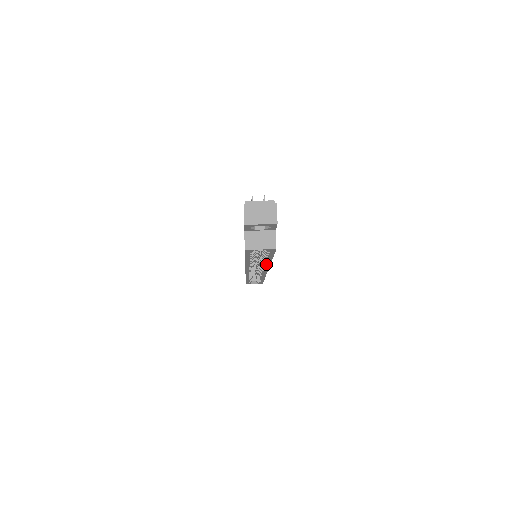
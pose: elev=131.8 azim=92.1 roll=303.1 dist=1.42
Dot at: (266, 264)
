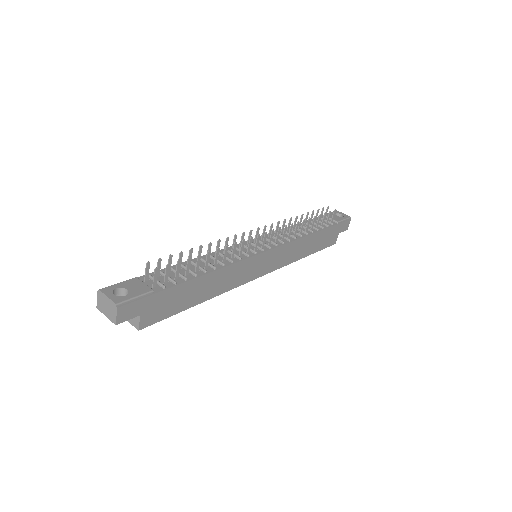
Dot at: (216, 293)
